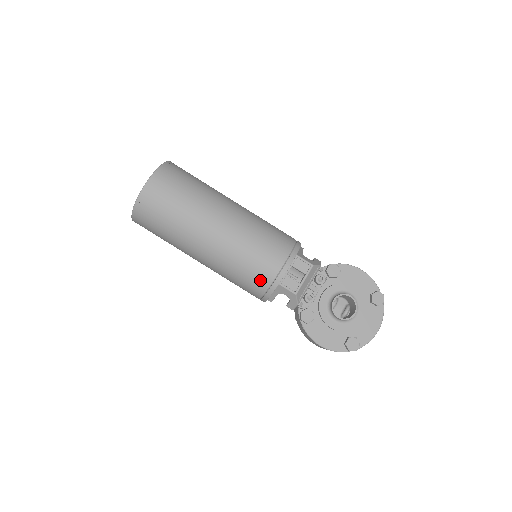
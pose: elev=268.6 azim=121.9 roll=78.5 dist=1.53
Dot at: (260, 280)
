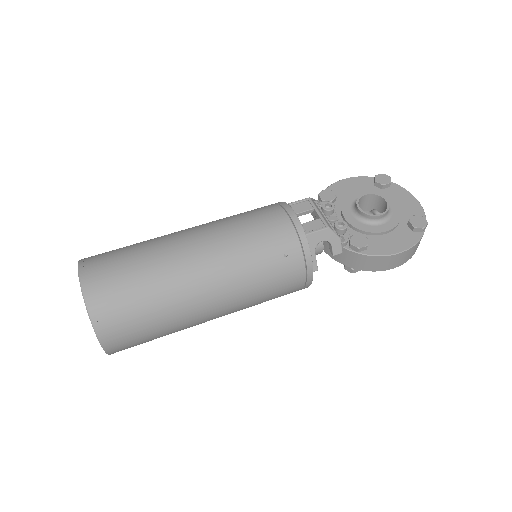
Dot at: (287, 250)
